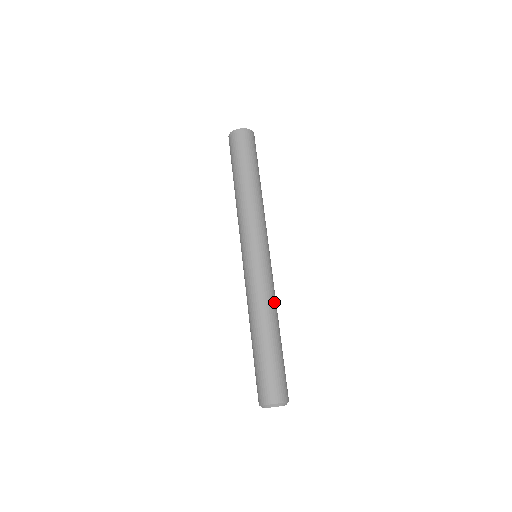
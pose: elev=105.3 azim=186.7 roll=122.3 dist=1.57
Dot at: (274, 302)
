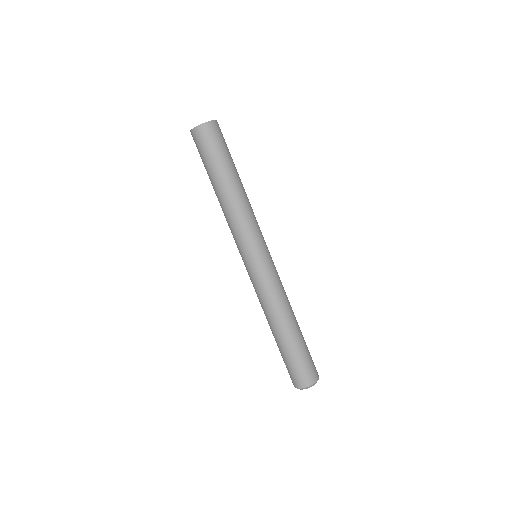
Dot at: (286, 297)
